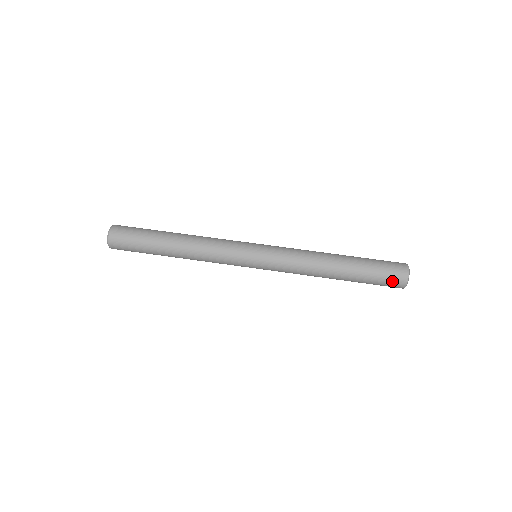
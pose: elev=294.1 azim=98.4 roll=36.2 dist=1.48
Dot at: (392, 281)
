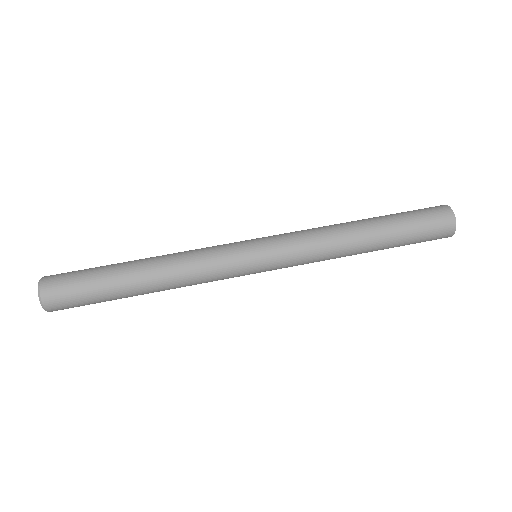
Dot at: (438, 232)
